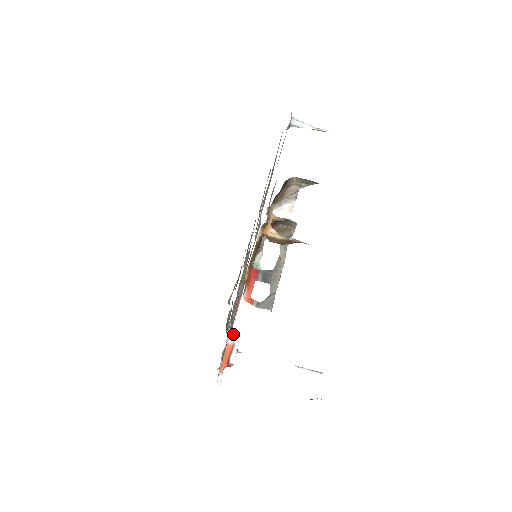
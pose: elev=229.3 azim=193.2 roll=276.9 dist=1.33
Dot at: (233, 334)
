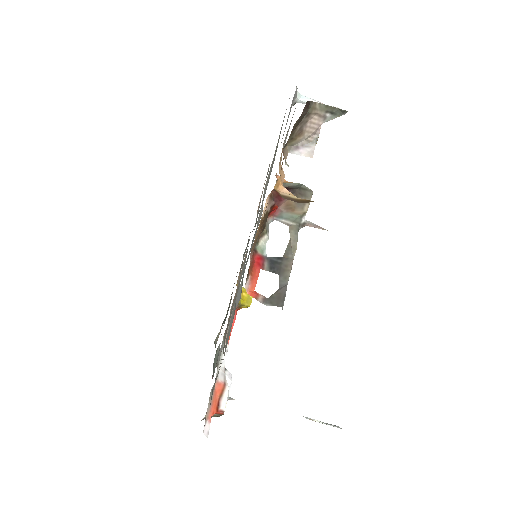
Dot at: (224, 370)
